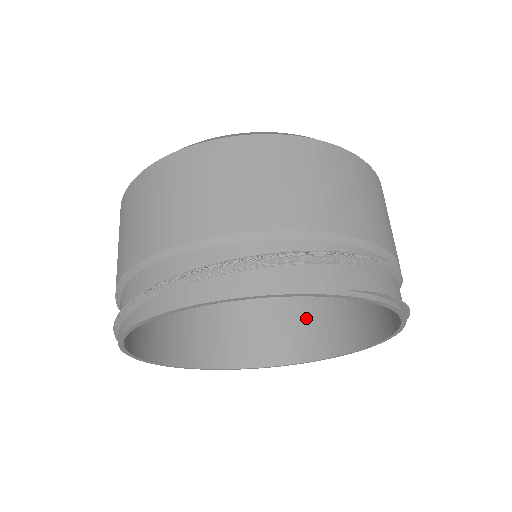
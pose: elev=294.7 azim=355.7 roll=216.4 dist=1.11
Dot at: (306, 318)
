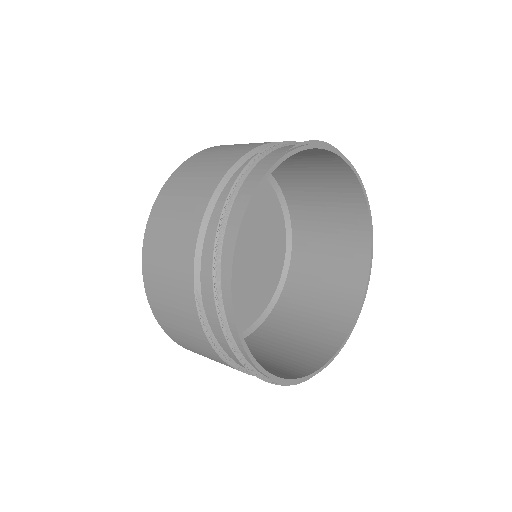
Dot at: (334, 269)
